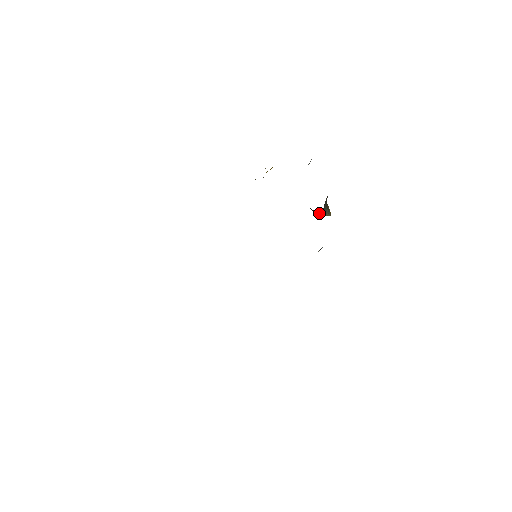
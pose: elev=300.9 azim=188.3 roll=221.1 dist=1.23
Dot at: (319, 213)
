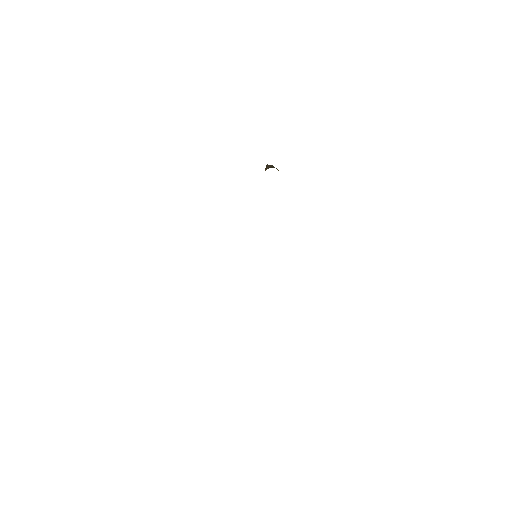
Dot at: occluded
